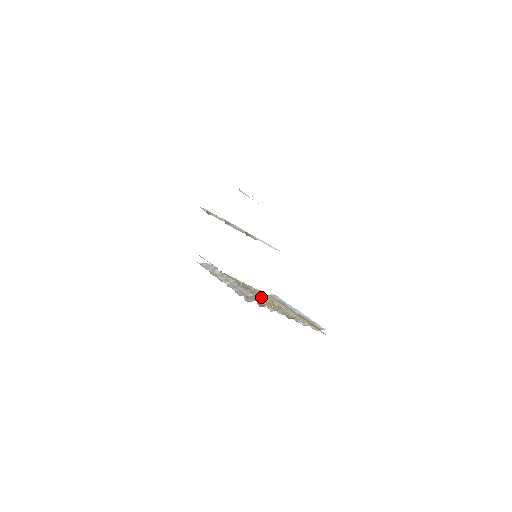
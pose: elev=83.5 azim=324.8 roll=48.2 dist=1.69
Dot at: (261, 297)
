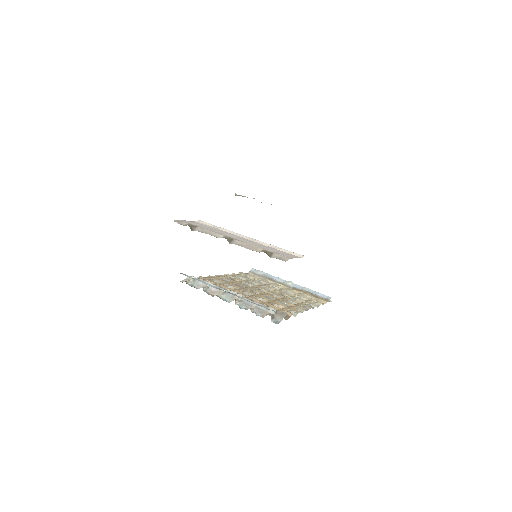
Dot at: (264, 294)
